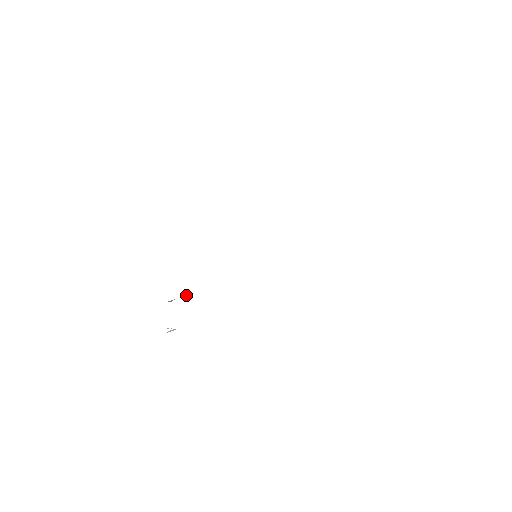
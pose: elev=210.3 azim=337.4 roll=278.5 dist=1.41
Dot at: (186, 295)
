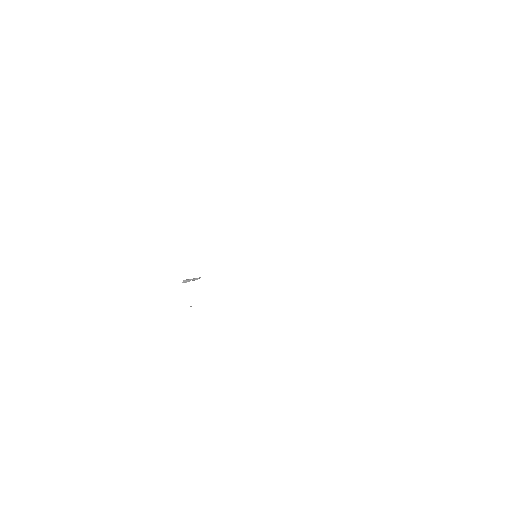
Dot at: (198, 278)
